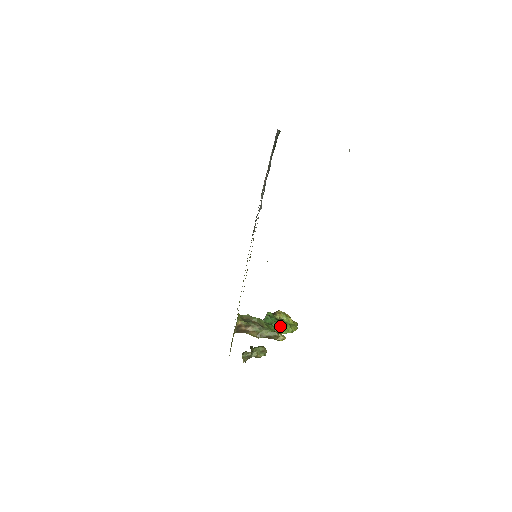
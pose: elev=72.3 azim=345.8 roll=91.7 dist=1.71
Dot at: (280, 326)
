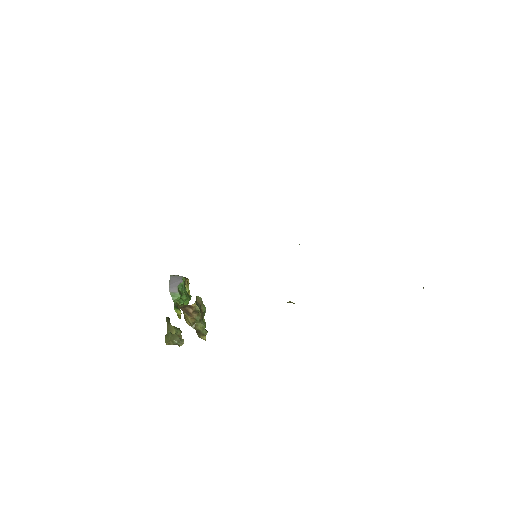
Dot at: (186, 301)
